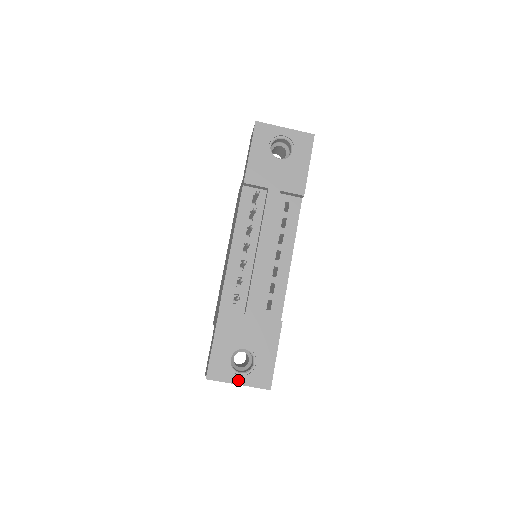
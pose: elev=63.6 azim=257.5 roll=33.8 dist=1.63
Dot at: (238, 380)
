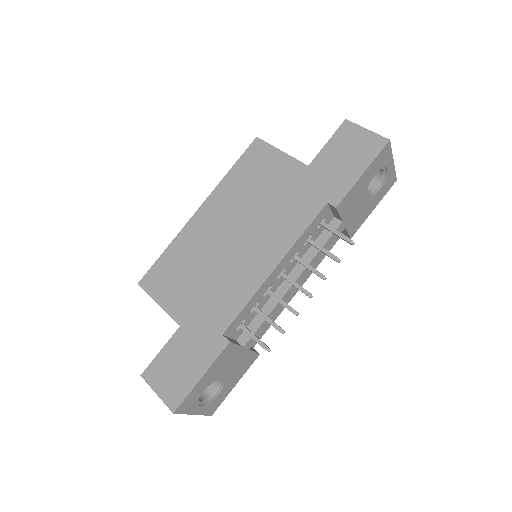
Dot at: (197, 411)
